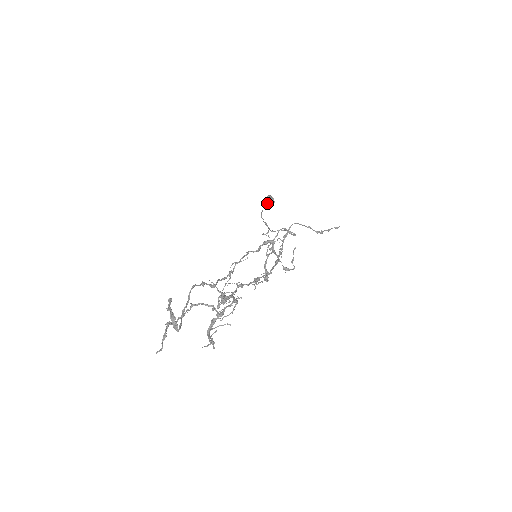
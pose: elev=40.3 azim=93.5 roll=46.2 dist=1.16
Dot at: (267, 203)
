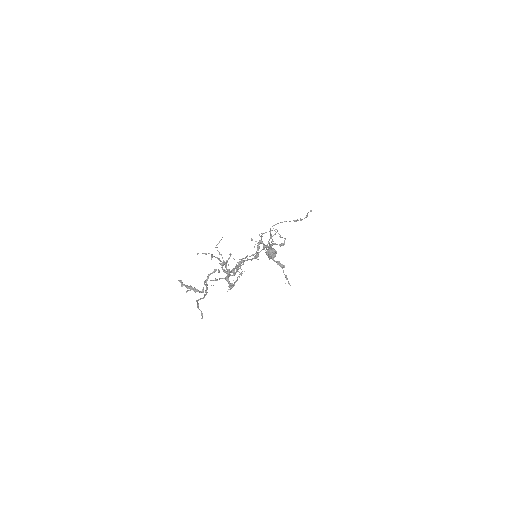
Dot at: occluded
